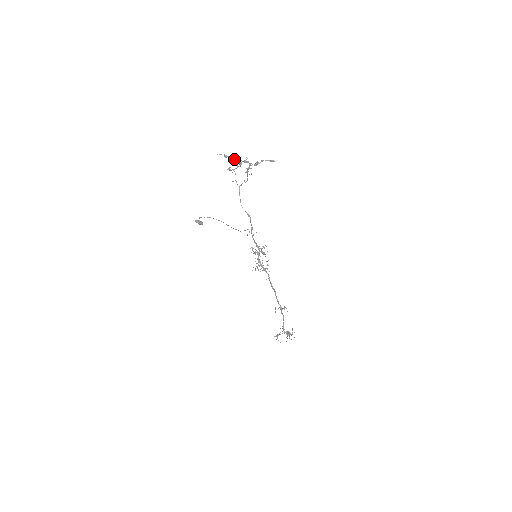
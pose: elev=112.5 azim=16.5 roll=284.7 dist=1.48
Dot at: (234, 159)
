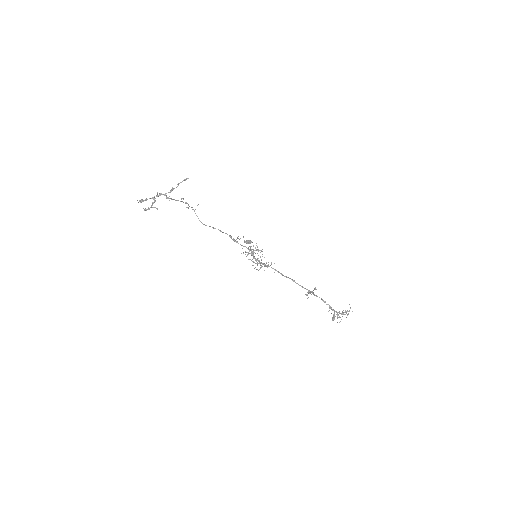
Dot at: (145, 200)
